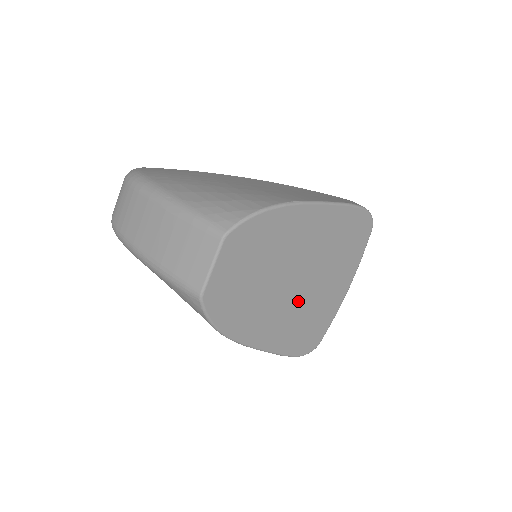
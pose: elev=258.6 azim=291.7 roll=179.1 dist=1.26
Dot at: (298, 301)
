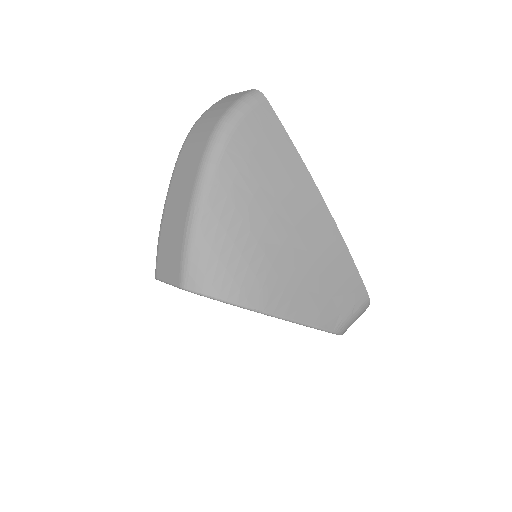
Dot at: occluded
